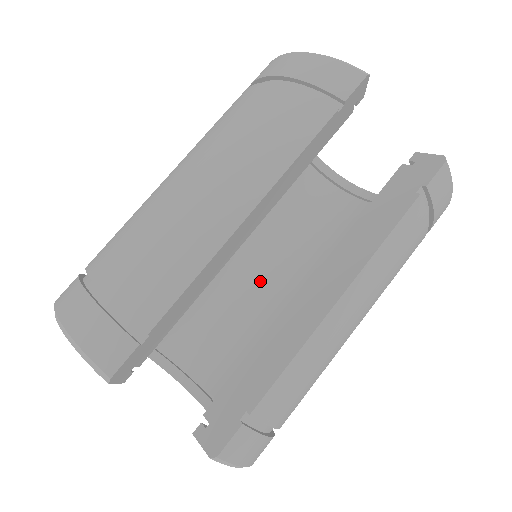
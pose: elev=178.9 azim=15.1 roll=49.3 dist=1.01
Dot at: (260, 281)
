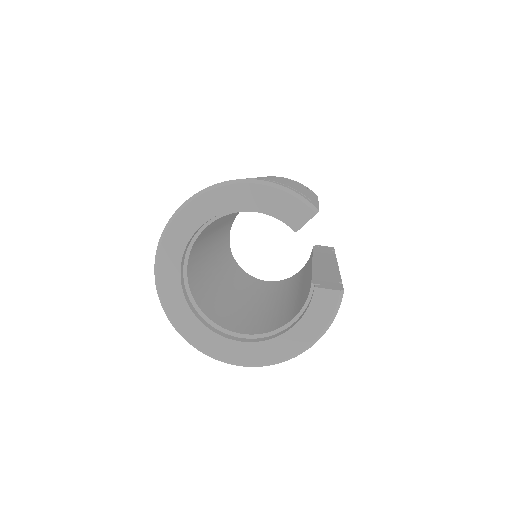
Dot at: (227, 290)
